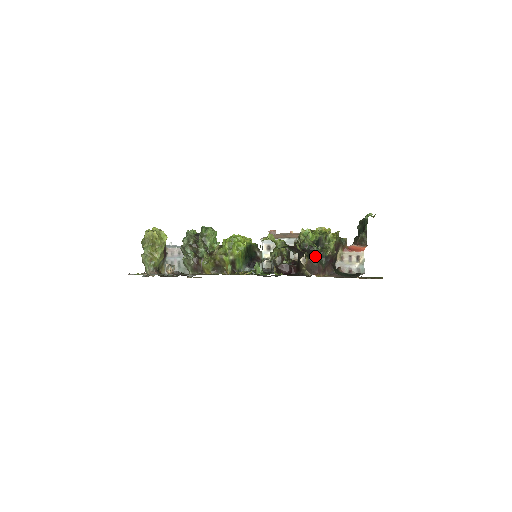
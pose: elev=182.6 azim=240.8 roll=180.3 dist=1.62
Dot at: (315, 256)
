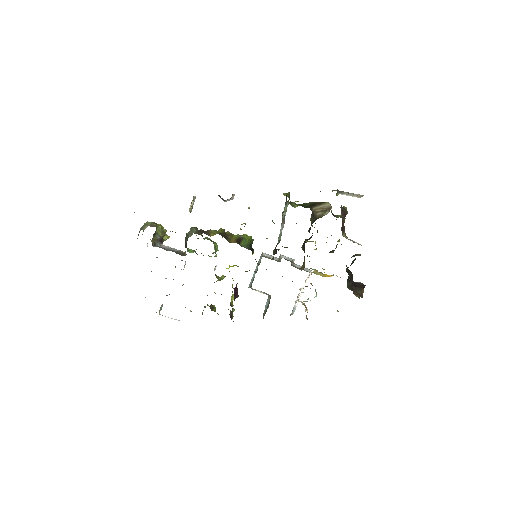
Dot at: occluded
